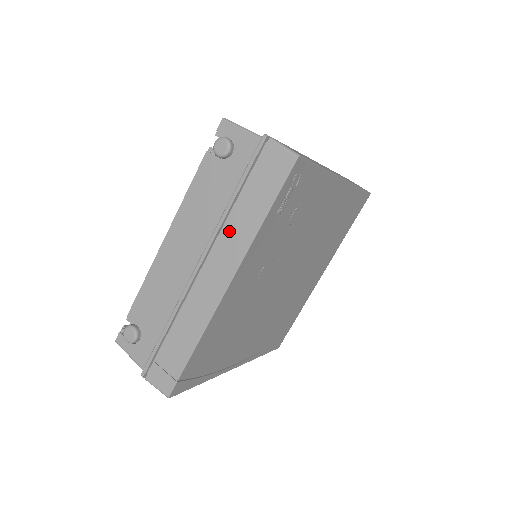
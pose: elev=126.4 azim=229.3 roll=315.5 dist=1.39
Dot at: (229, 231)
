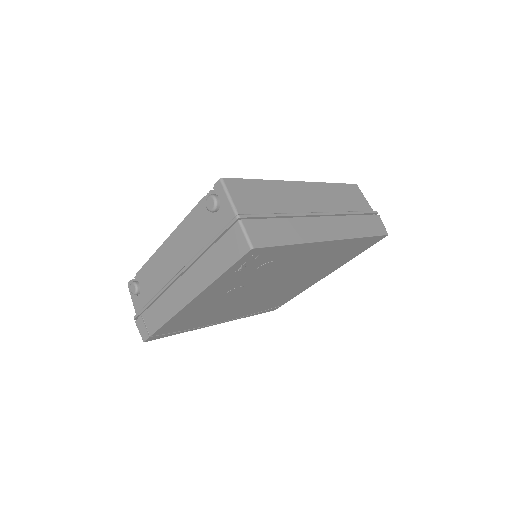
Dot at: (198, 268)
